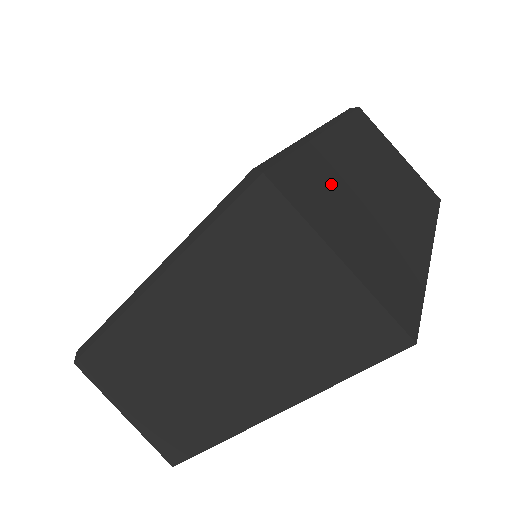
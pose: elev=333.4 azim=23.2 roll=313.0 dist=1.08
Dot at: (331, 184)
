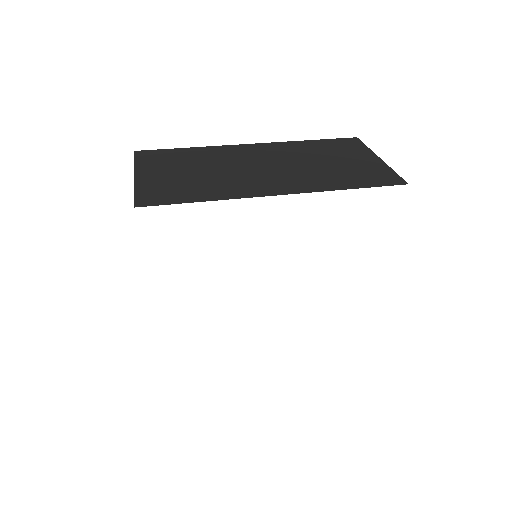
Dot at: (195, 159)
